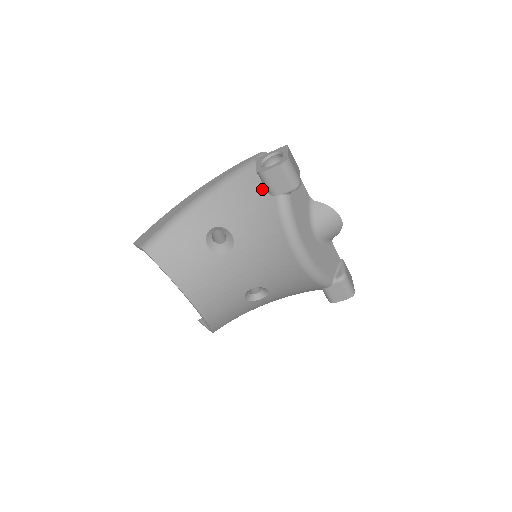
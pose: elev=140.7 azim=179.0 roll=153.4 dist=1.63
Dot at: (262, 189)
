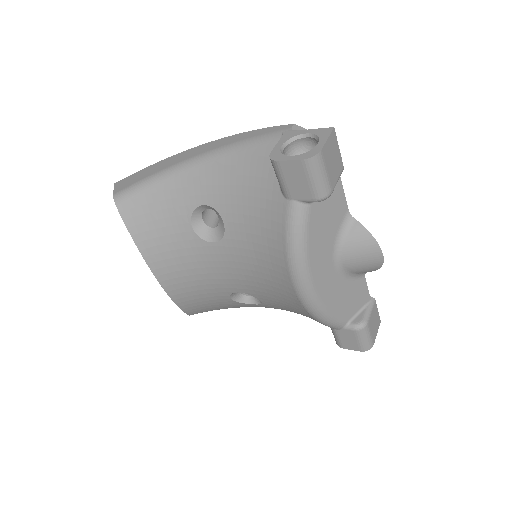
Dot at: (275, 181)
